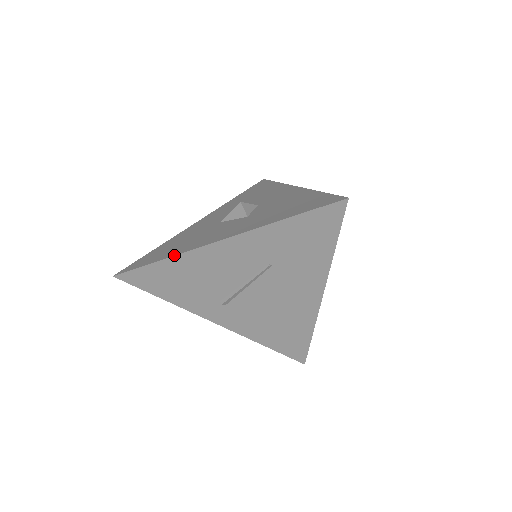
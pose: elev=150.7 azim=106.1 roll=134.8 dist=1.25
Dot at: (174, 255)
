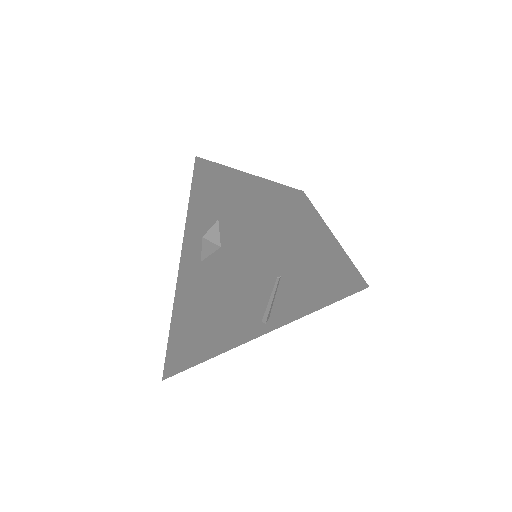
Dot at: (193, 337)
